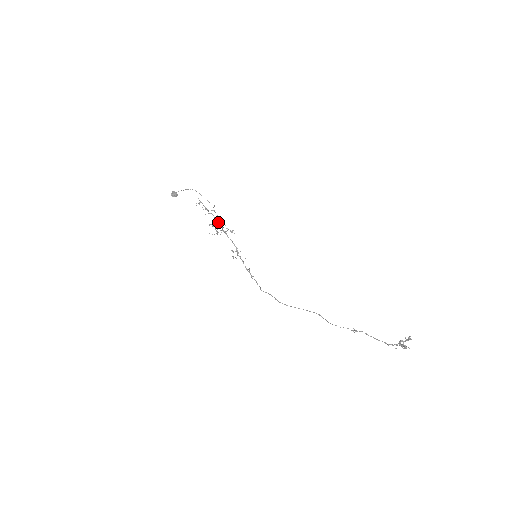
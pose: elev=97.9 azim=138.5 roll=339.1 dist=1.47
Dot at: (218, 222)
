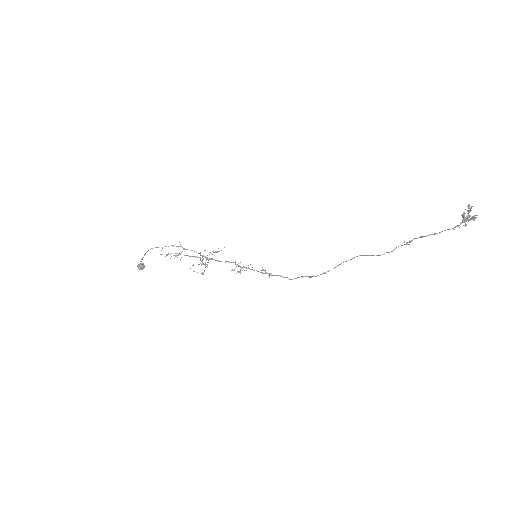
Dot at: occluded
